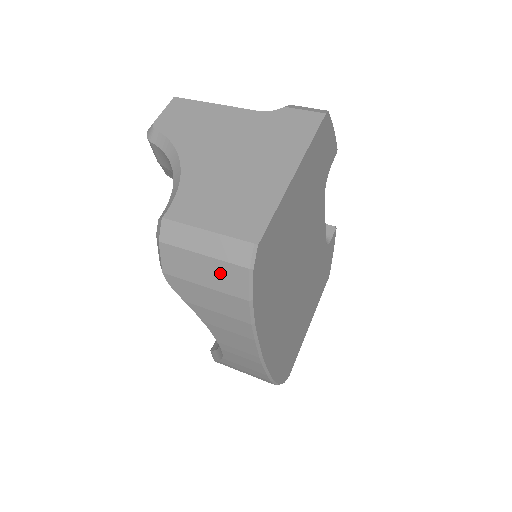
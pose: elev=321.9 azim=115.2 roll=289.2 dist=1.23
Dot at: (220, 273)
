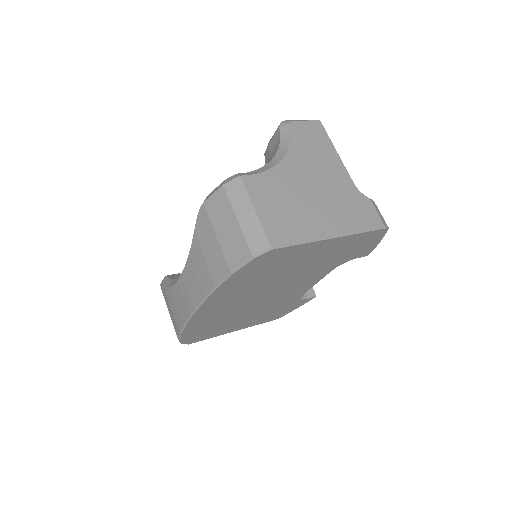
Dot at: (234, 240)
